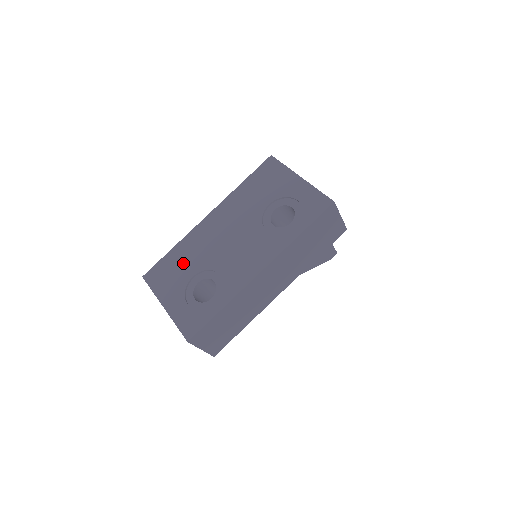
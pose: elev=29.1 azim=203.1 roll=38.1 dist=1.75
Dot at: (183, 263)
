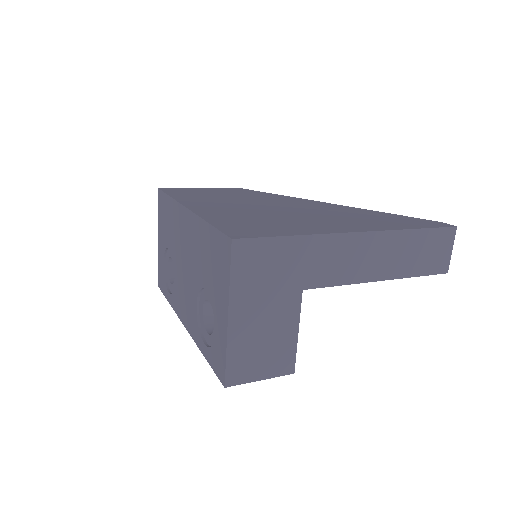
Dot at: (169, 225)
